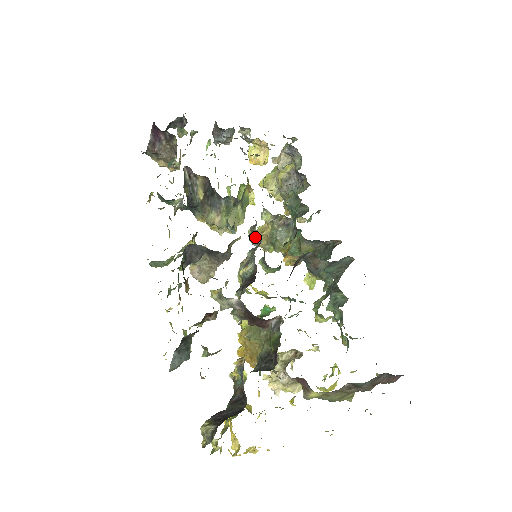
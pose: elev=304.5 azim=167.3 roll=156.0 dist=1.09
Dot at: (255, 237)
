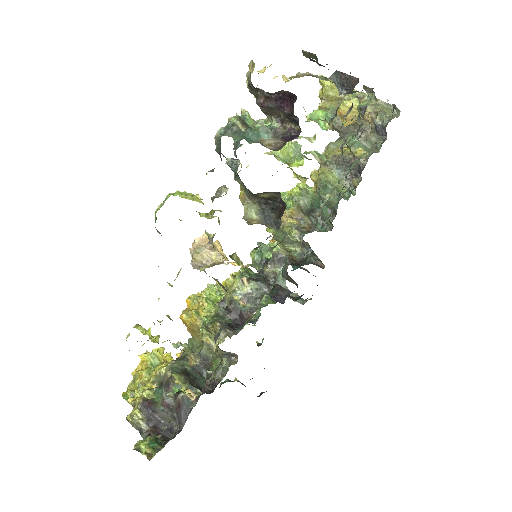
Dot at: (272, 272)
